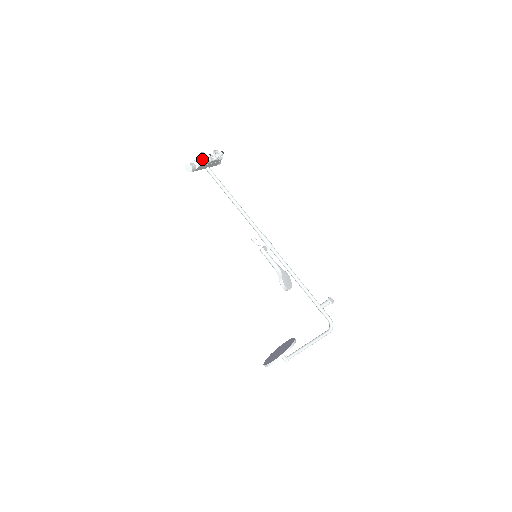
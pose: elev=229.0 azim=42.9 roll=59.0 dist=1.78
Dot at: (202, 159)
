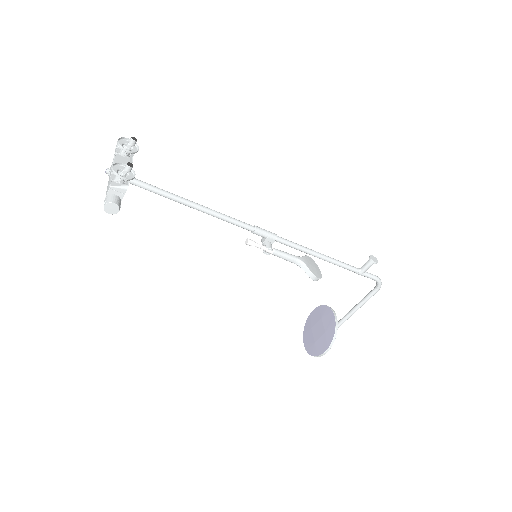
Dot at: (120, 178)
